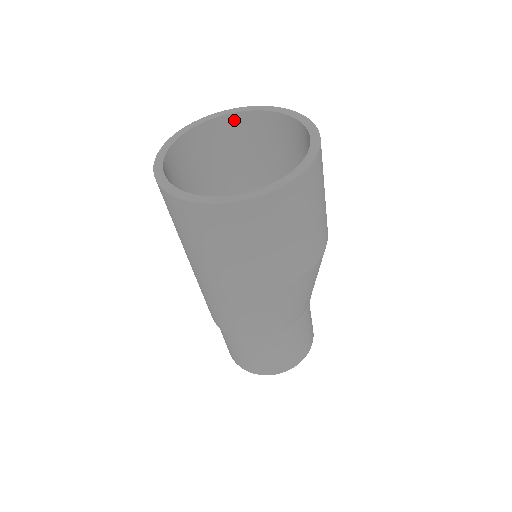
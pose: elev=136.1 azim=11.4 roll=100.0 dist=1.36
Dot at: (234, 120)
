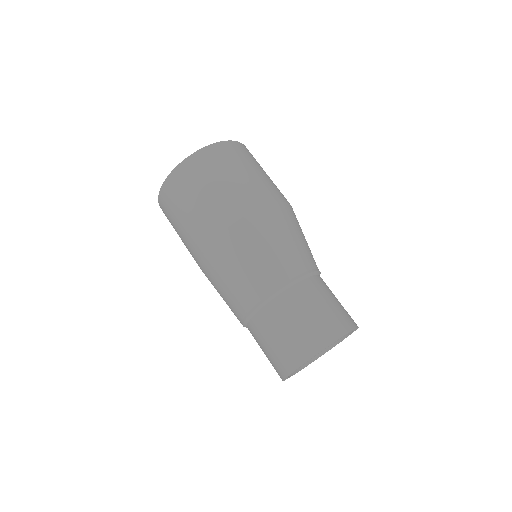
Dot at: occluded
